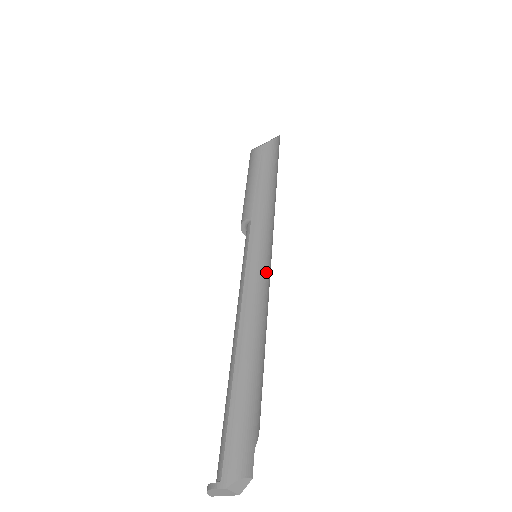
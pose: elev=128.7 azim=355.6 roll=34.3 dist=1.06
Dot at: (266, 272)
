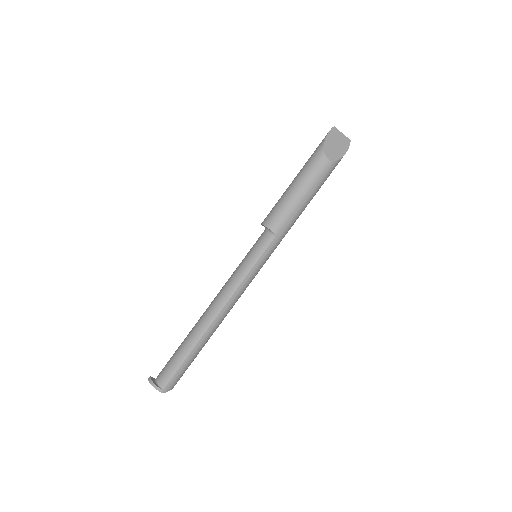
Dot at: occluded
